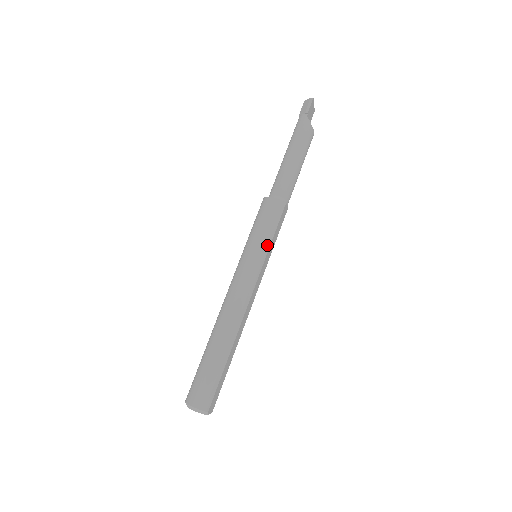
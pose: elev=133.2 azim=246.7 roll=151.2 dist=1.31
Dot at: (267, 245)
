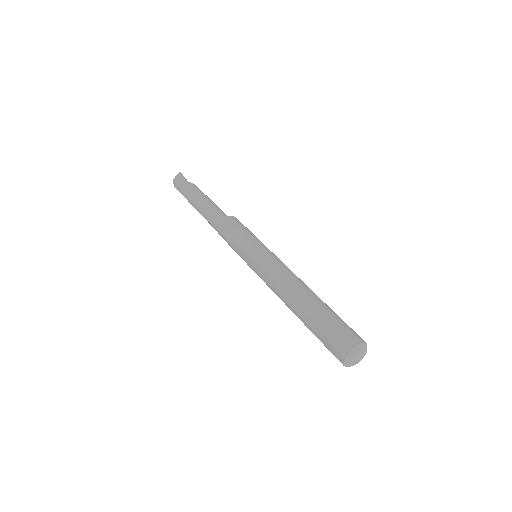
Dot at: (258, 239)
